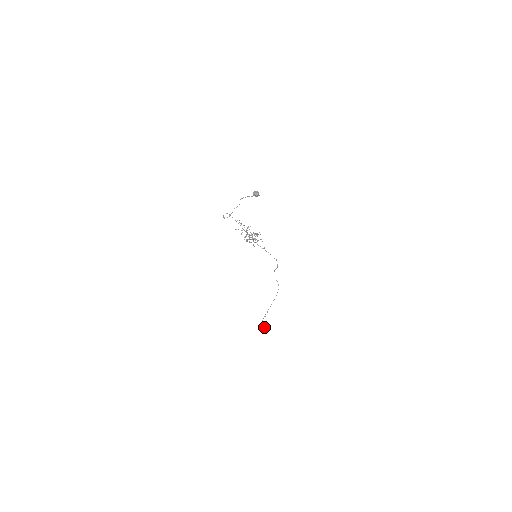
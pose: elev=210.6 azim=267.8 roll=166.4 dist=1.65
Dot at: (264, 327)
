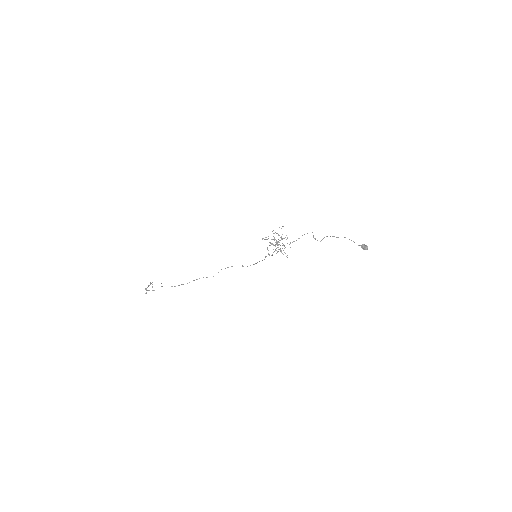
Dot at: (148, 290)
